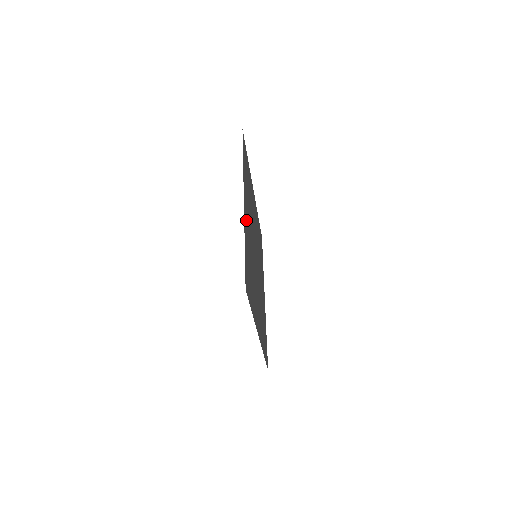
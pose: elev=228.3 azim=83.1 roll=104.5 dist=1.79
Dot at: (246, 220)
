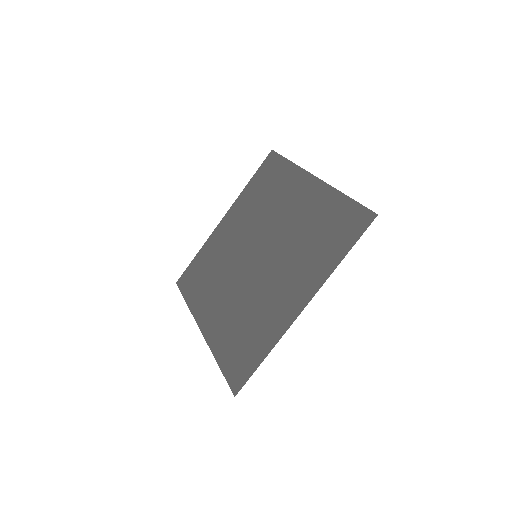
Dot at: (285, 310)
